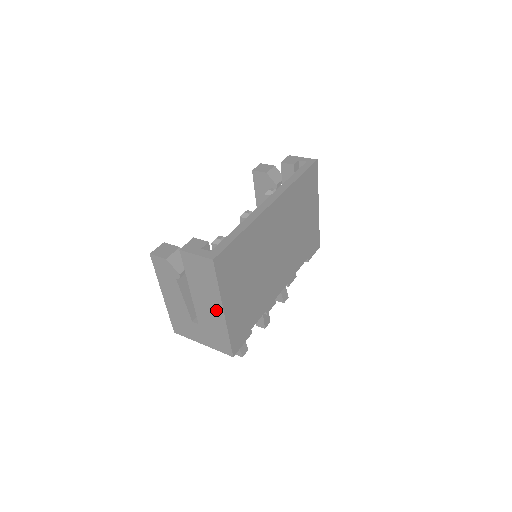
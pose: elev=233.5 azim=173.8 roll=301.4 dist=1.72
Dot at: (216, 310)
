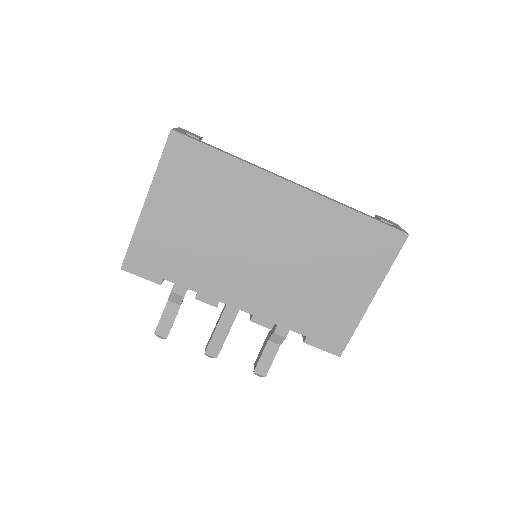
Dot at: occluded
